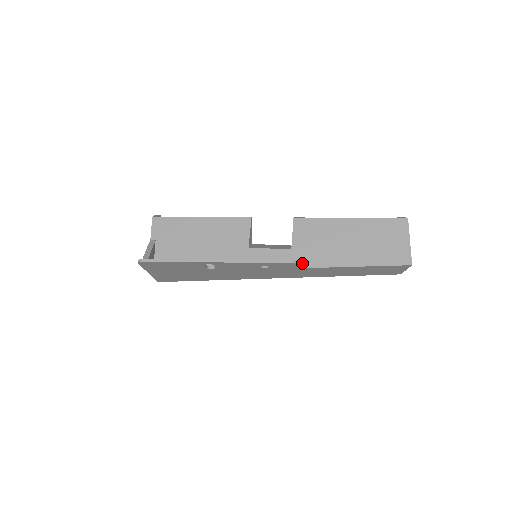
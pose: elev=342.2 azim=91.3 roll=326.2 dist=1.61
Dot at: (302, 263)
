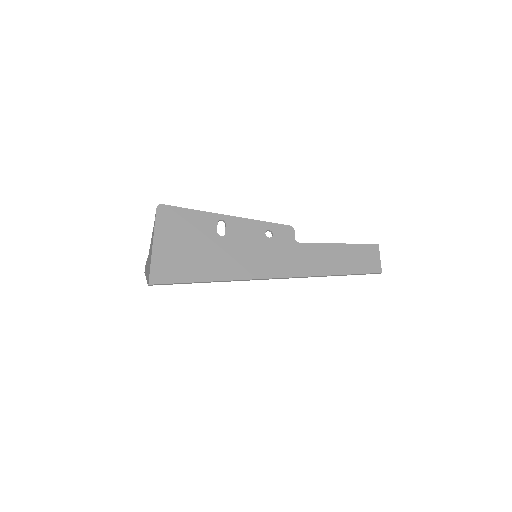
Dot at: occluded
